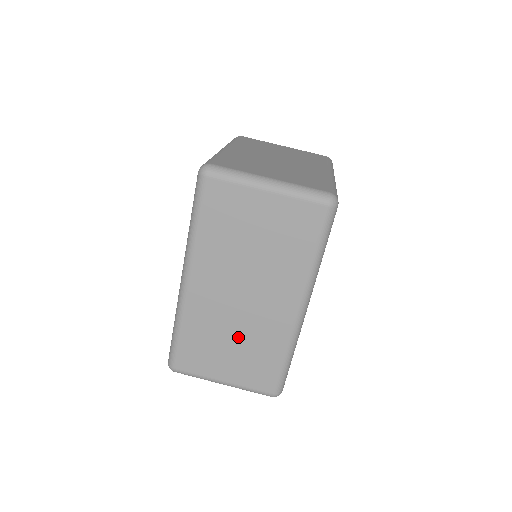
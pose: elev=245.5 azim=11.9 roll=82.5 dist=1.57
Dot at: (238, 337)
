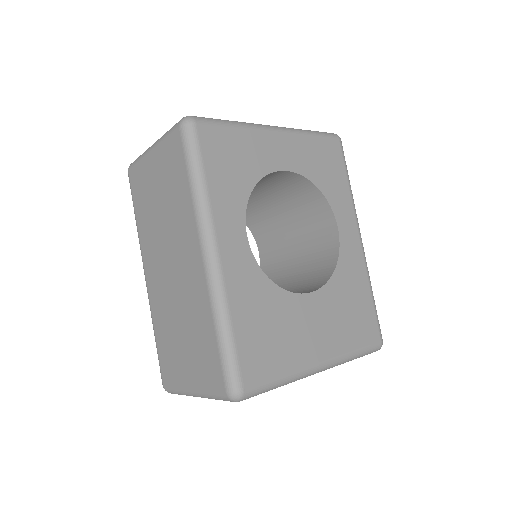
Dot at: (182, 320)
